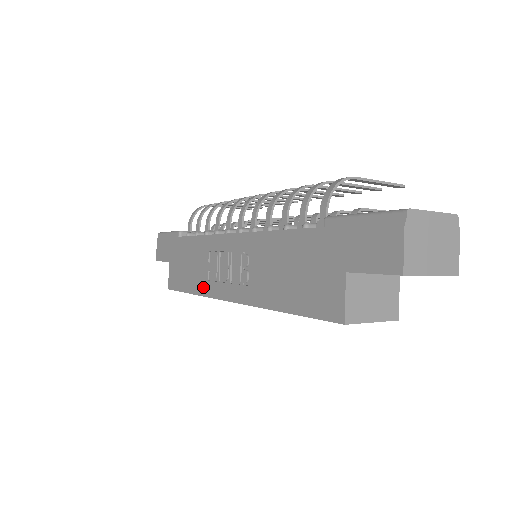
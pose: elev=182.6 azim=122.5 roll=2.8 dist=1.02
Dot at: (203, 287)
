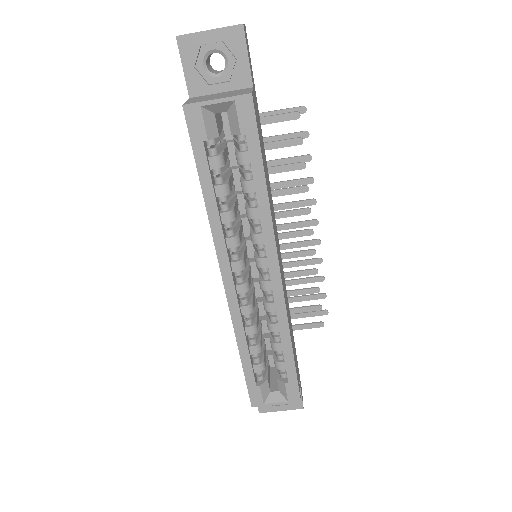
Dot at: occluded
